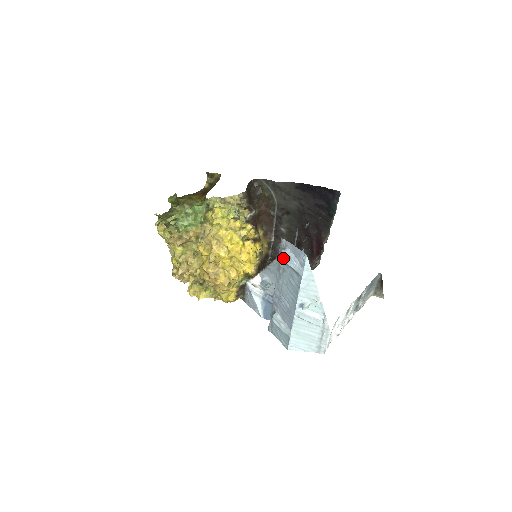
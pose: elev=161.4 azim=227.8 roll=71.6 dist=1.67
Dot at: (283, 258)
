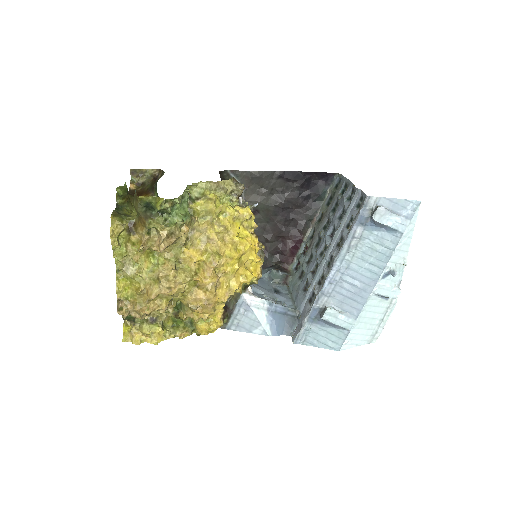
Dot at: (376, 217)
